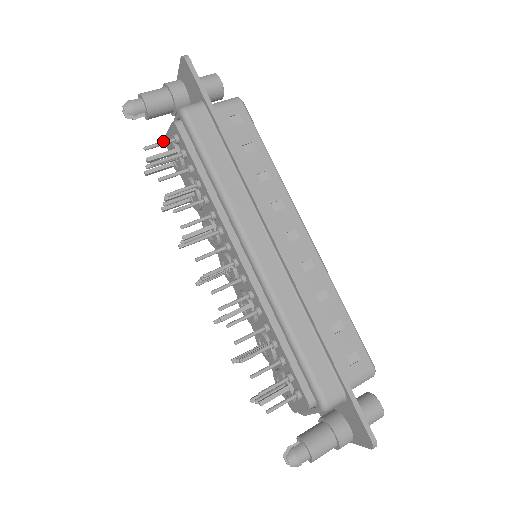
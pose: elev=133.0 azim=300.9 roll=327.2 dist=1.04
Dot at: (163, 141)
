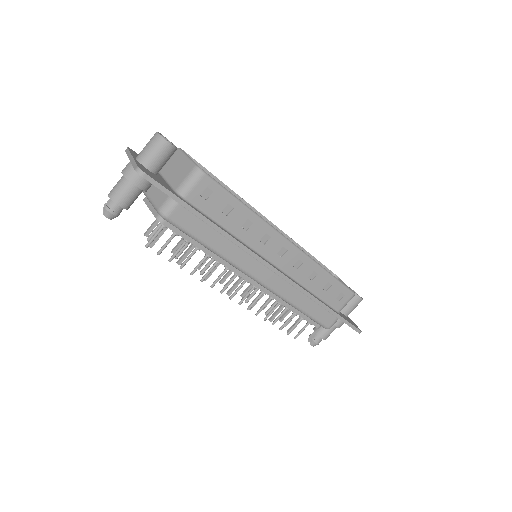
Dot at: (156, 234)
